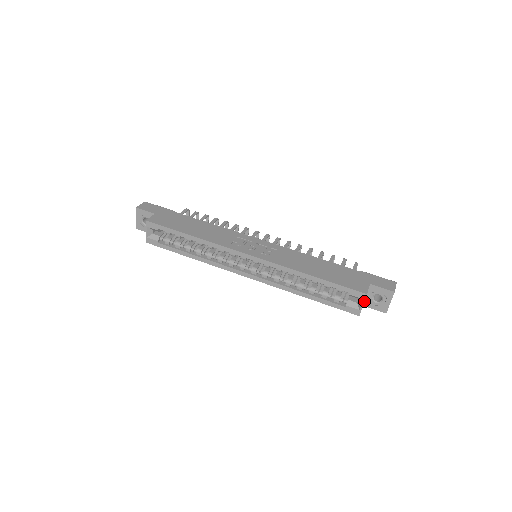
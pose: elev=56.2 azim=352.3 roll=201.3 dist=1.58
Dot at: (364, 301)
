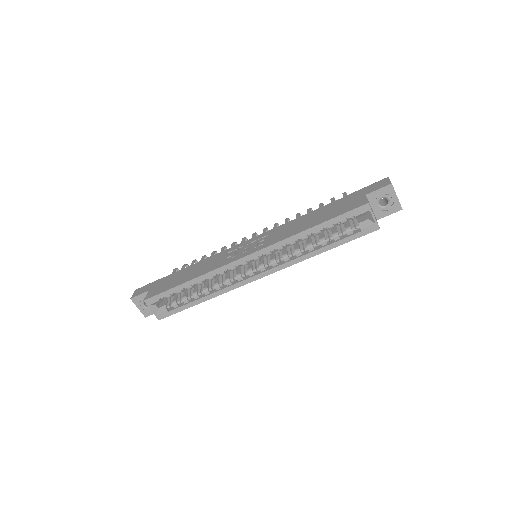
Dot at: occluded
